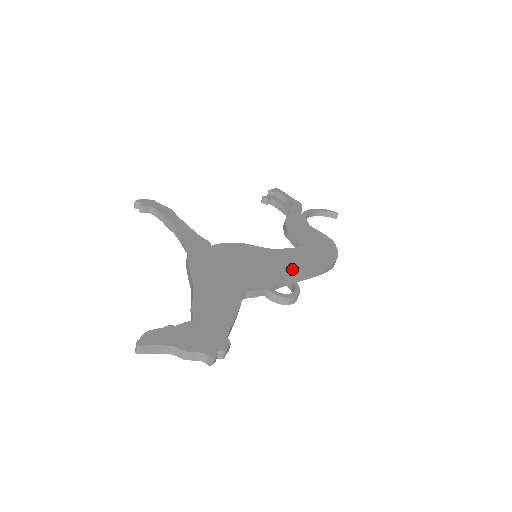
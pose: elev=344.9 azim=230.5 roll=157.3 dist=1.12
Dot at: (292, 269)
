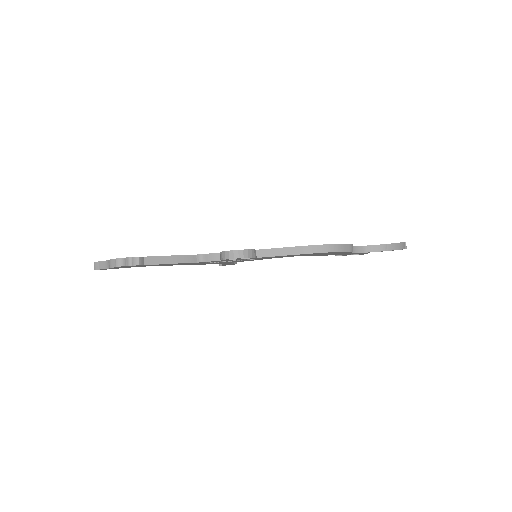
Dot at: occluded
